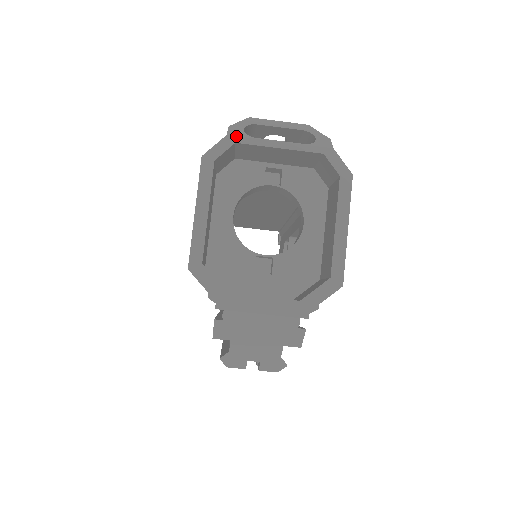
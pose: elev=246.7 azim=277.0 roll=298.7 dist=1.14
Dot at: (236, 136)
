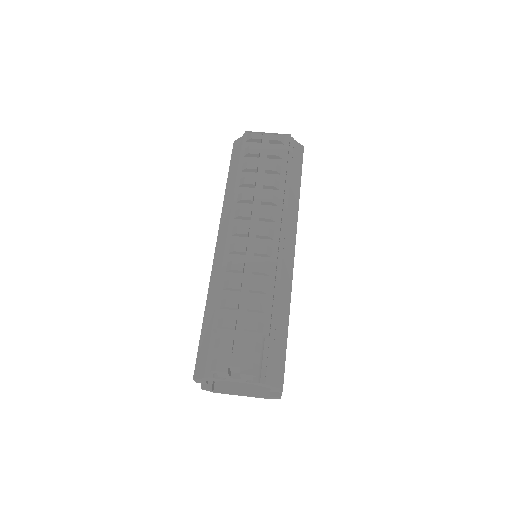
Dot at: occluded
